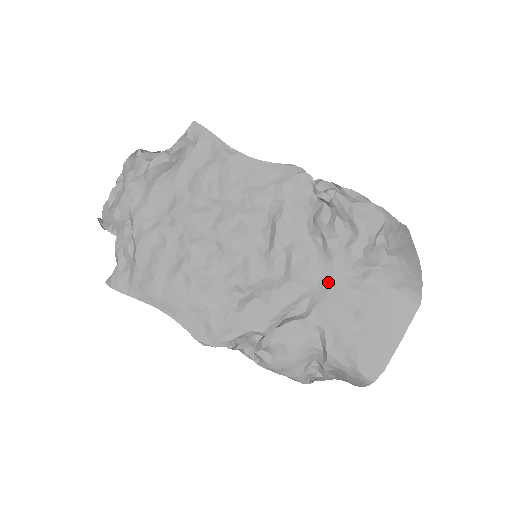
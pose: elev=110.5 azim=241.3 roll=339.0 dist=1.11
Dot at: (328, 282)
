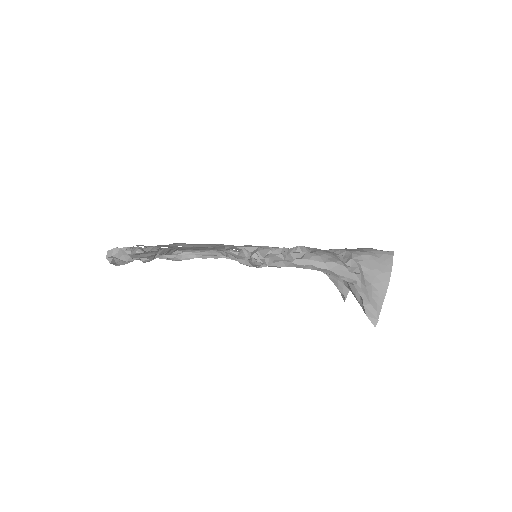
Dot at: occluded
